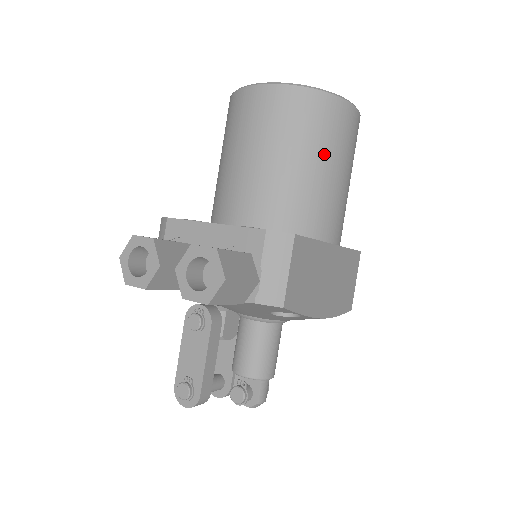
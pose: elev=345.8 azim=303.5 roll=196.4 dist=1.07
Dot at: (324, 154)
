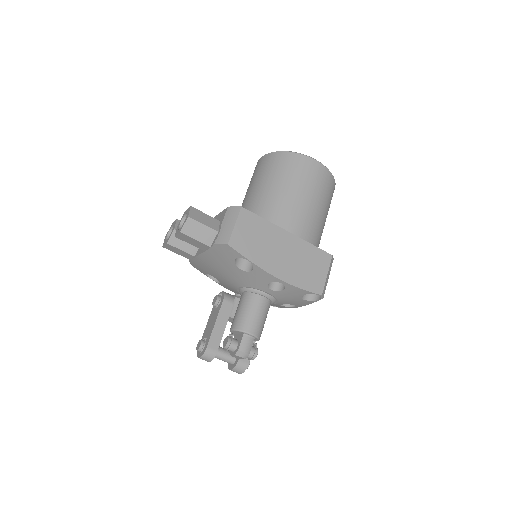
Dot at: (287, 182)
